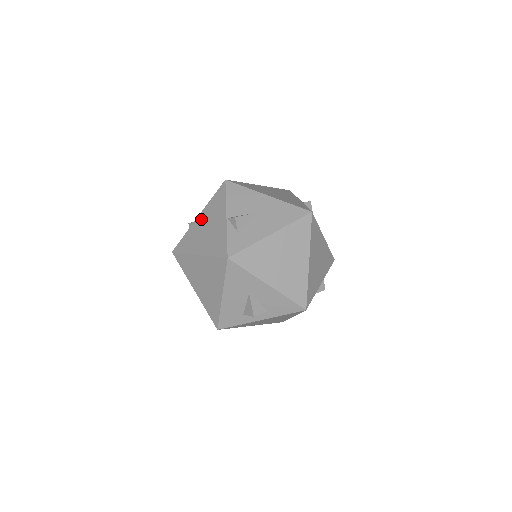
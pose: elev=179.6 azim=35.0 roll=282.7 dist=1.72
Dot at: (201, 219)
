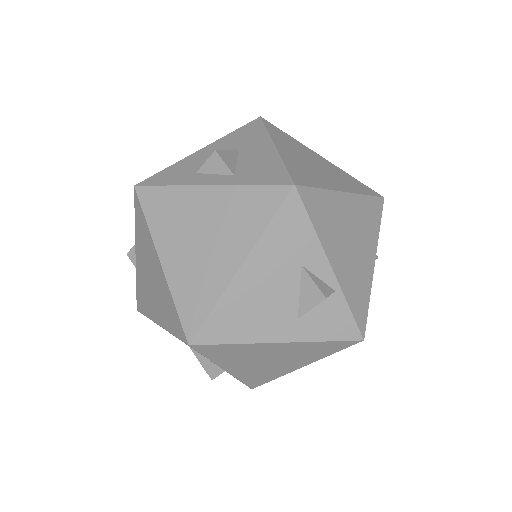
Dot at: occluded
